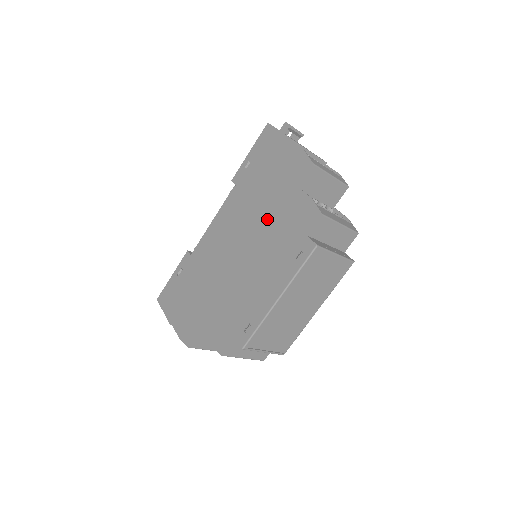
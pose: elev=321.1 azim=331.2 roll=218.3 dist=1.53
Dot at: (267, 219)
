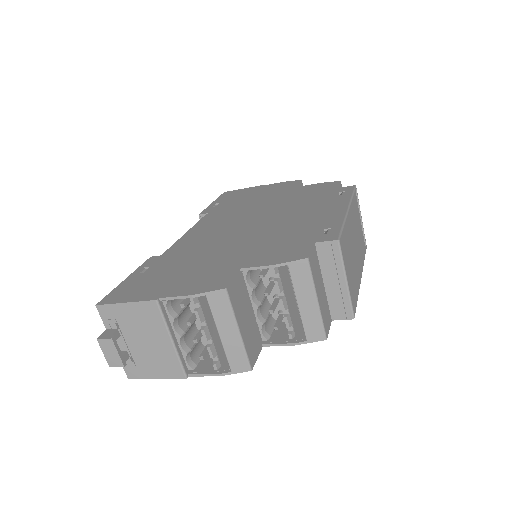
Dot at: (277, 202)
